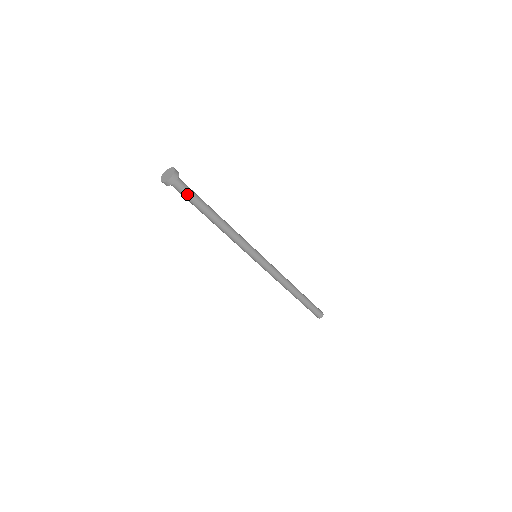
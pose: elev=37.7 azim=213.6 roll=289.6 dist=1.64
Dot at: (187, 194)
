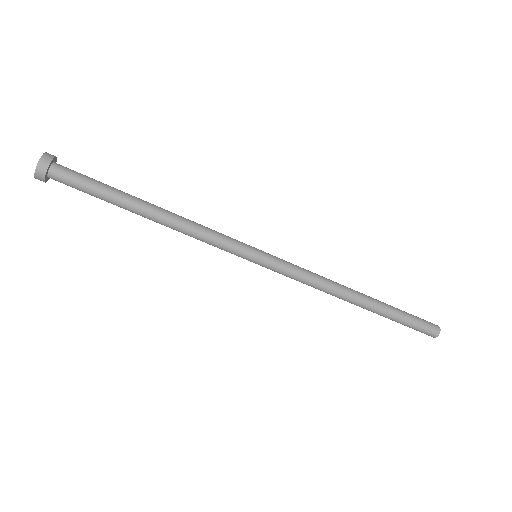
Dot at: (81, 186)
